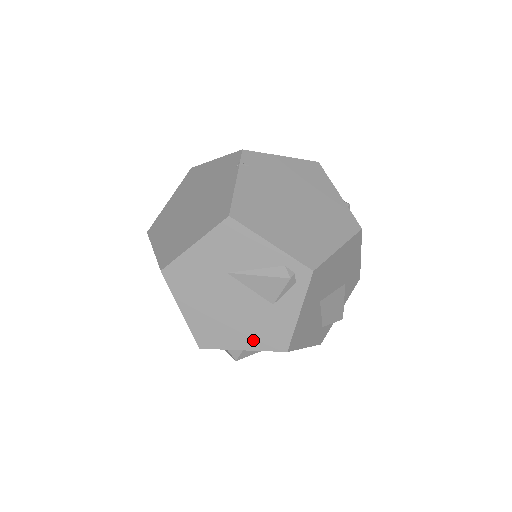
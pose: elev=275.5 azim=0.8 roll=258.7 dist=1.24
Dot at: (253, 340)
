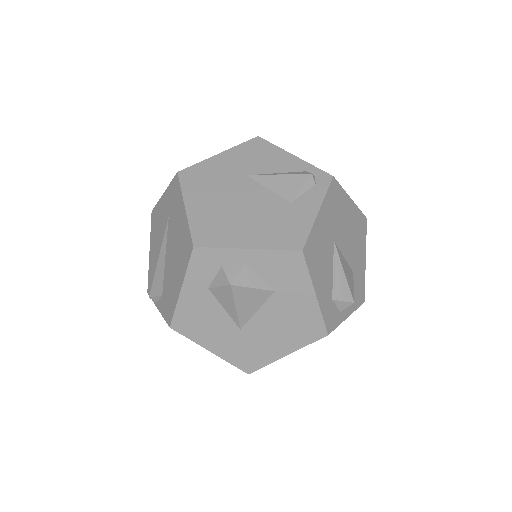
Dot at: (263, 237)
